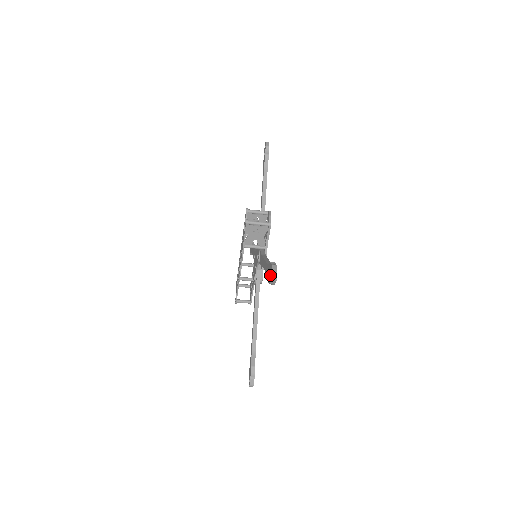
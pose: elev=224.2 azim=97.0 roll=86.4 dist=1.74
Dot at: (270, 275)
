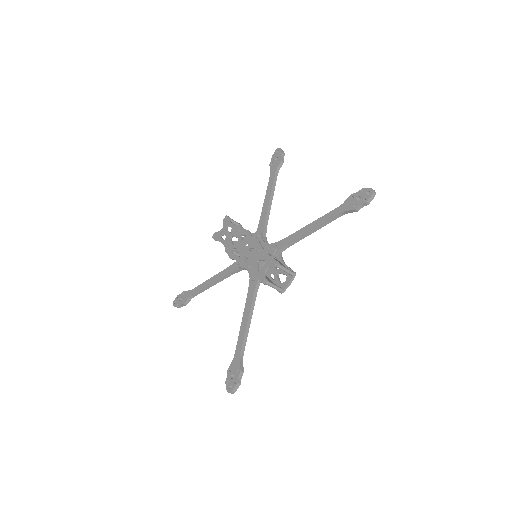
Dot at: (230, 383)
